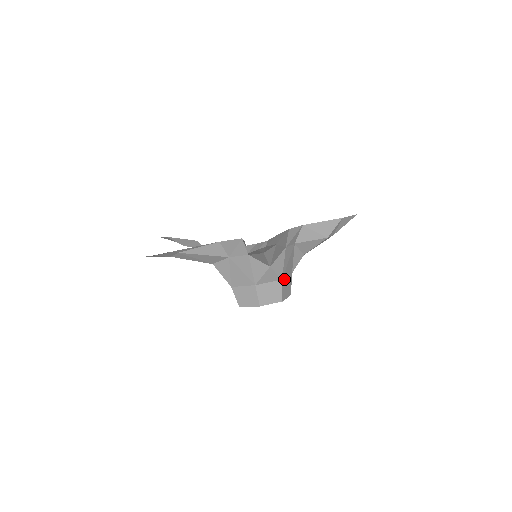
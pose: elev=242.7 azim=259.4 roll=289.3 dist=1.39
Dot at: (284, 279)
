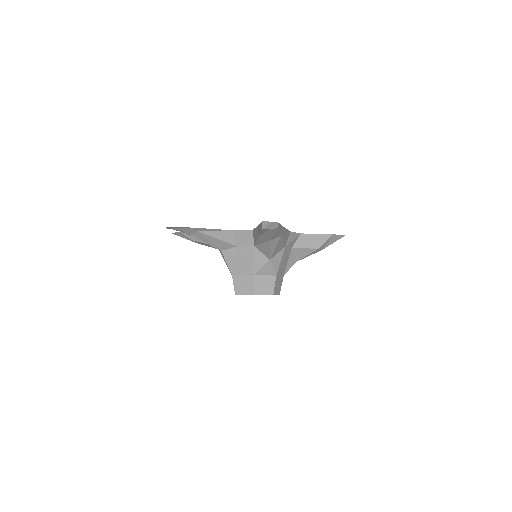
Dot at: (278, 276)
